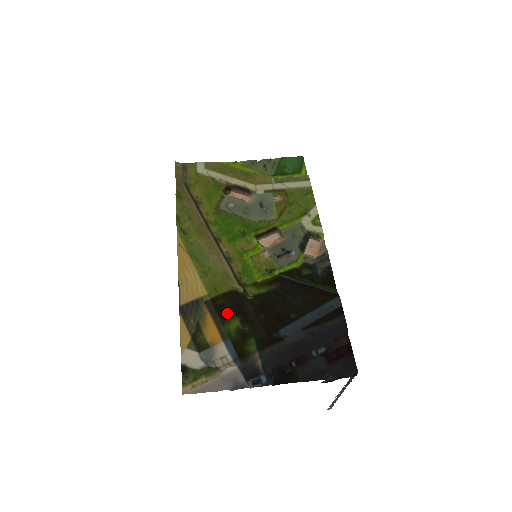
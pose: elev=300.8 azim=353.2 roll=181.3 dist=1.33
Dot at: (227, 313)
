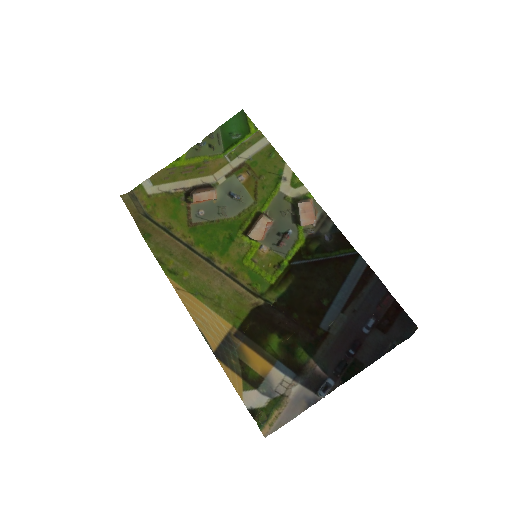
Dot at: (261, 335)
